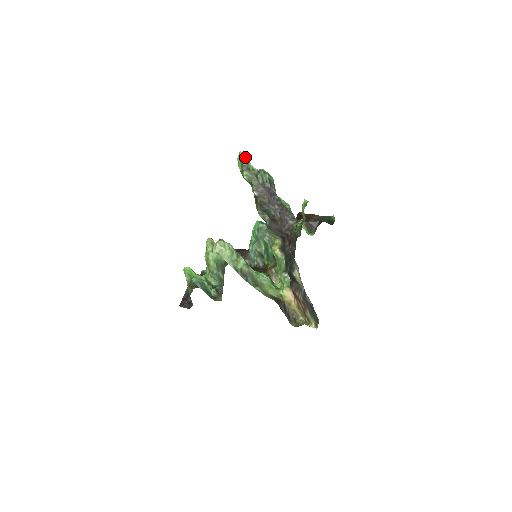
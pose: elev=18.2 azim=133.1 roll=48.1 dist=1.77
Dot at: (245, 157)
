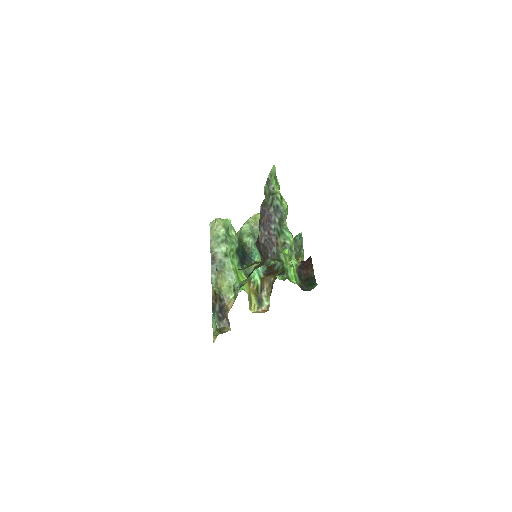
Dot at: (273, 172)
